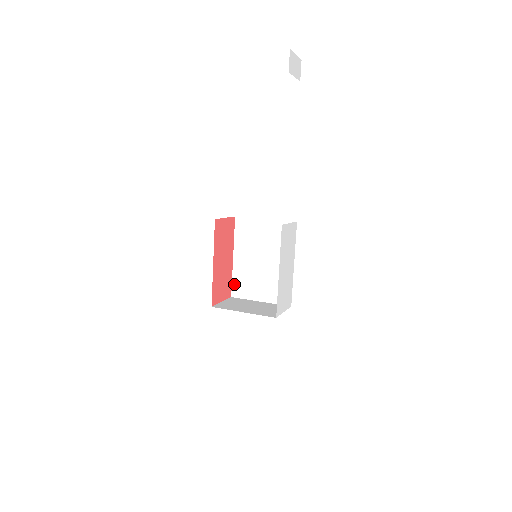
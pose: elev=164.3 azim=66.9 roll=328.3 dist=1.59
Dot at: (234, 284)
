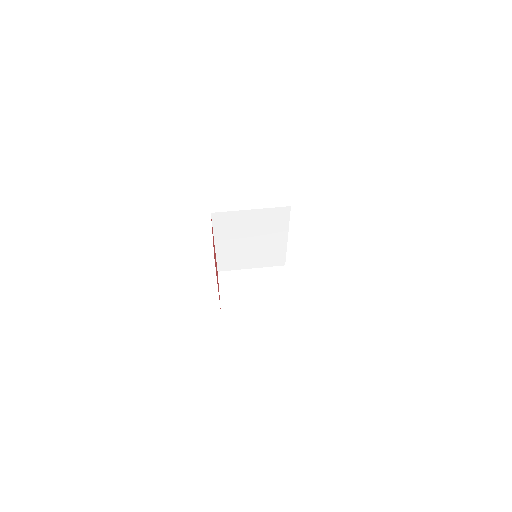
Dot at: (219, 263)
